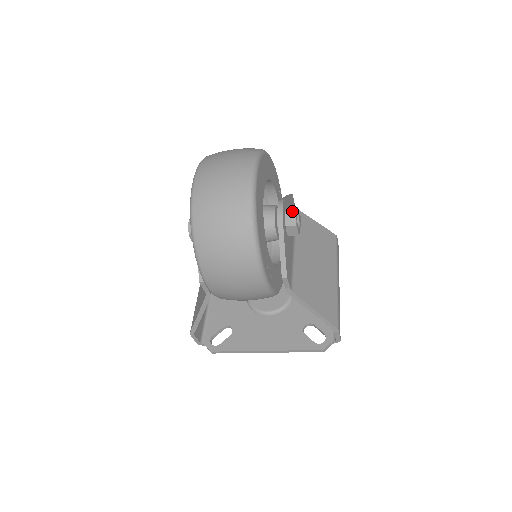
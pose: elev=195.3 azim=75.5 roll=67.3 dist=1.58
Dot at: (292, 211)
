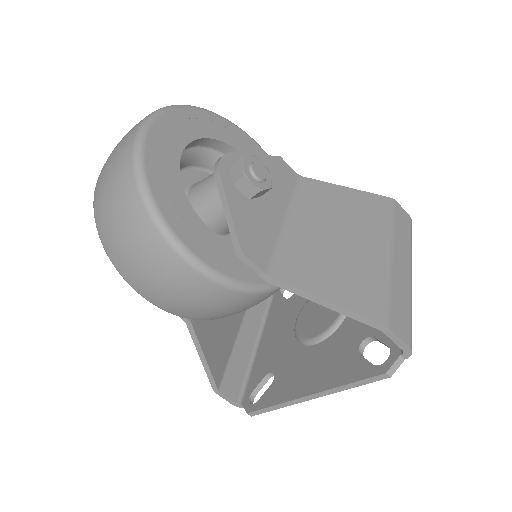
Dot at: (237, 160)
